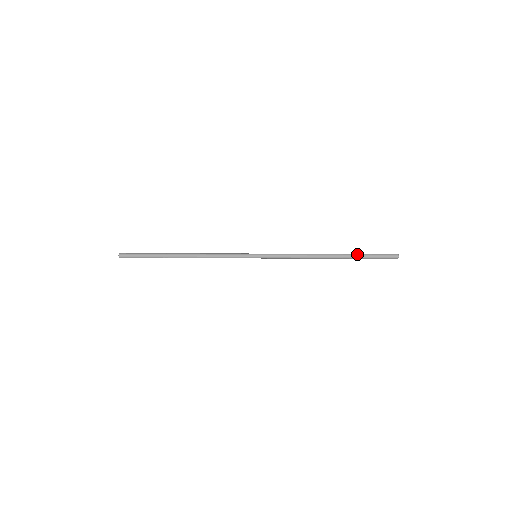
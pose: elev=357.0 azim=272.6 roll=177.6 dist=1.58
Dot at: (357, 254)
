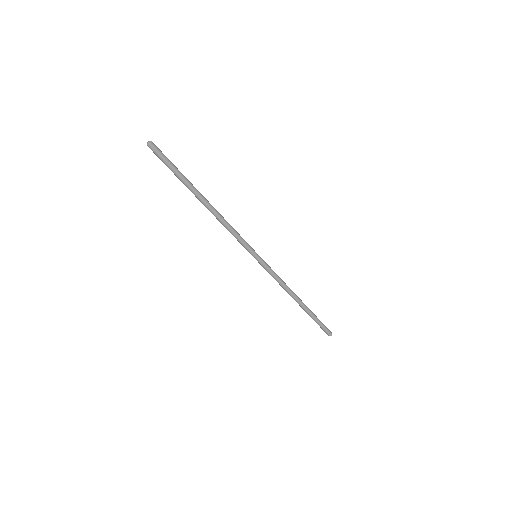
Dot at: occluded
